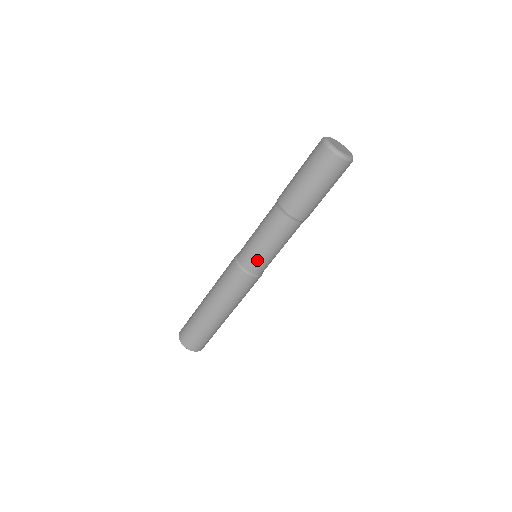
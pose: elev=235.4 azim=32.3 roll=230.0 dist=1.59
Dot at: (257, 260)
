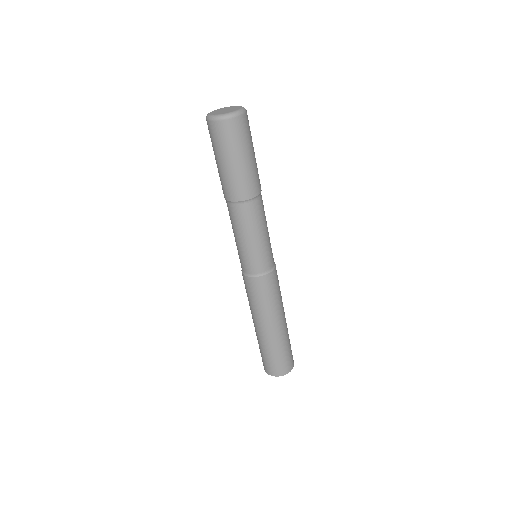
Dot at: (253, 259)
